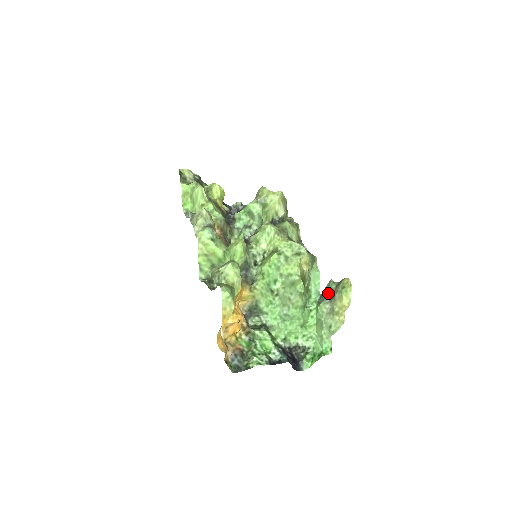
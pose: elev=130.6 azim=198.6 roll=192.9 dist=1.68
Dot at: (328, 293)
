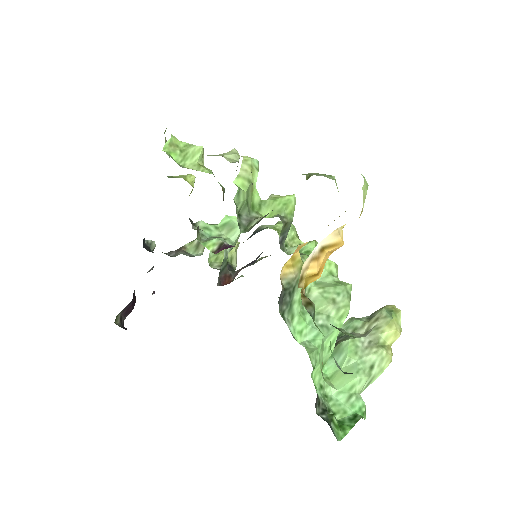
Dot at: (353, 329)
